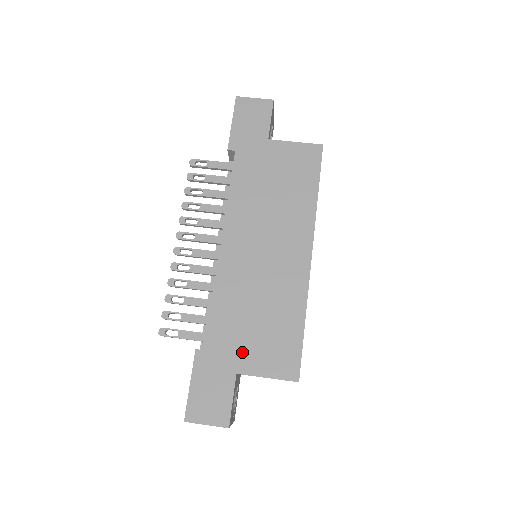
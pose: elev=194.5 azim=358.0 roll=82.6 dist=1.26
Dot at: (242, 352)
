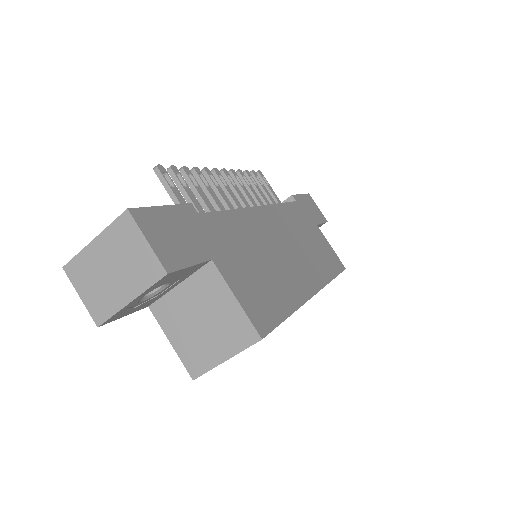
Dot at: (229, 258)
